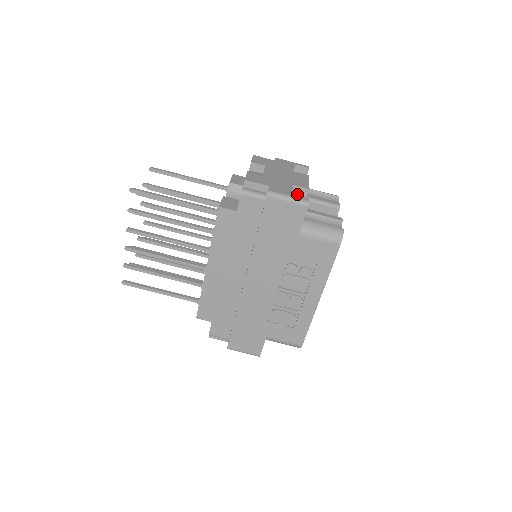
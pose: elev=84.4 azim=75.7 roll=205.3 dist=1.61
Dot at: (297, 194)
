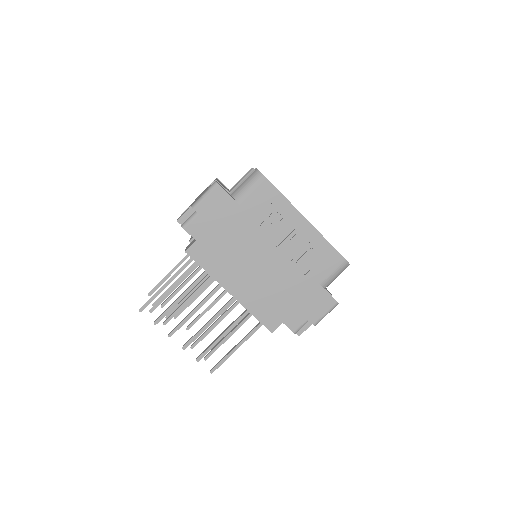
Dot at: occluded
